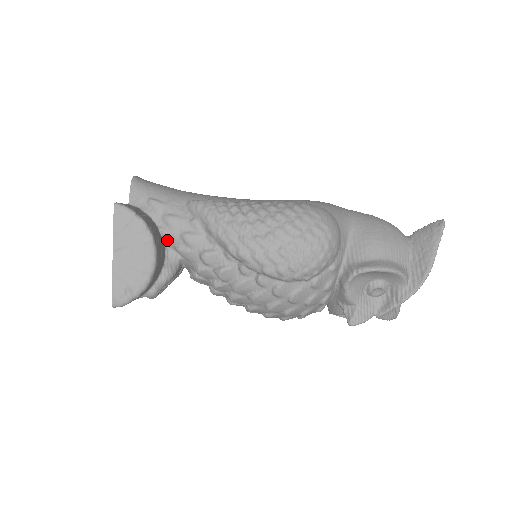
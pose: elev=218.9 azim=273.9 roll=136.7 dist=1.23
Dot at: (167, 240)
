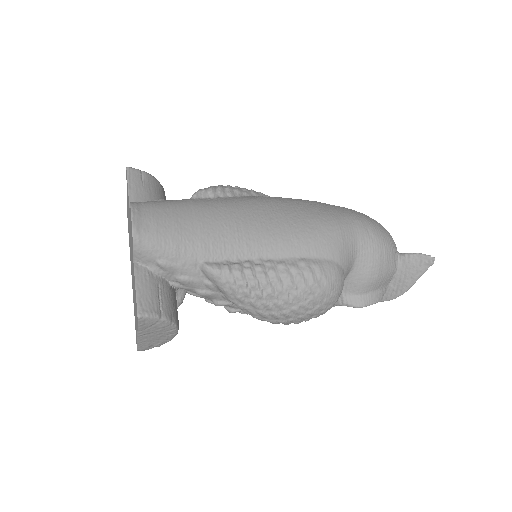
Dot at: occluded
